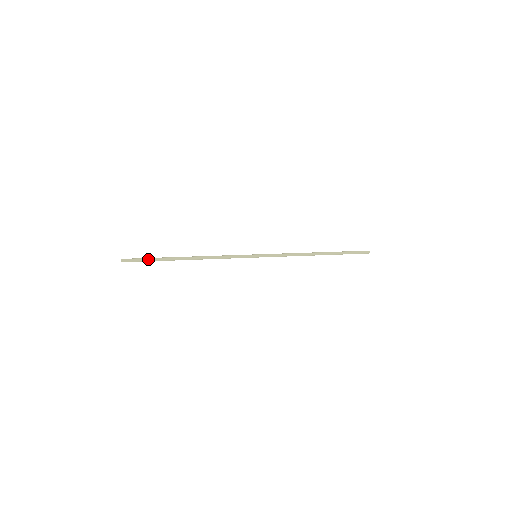
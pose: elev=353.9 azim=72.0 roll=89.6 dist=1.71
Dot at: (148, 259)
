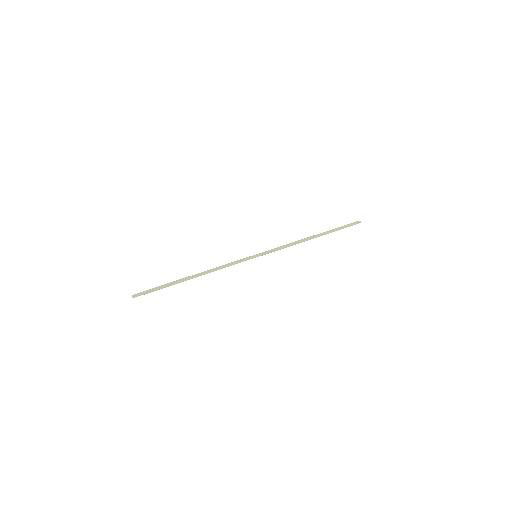
Dot at: (157, 288)
